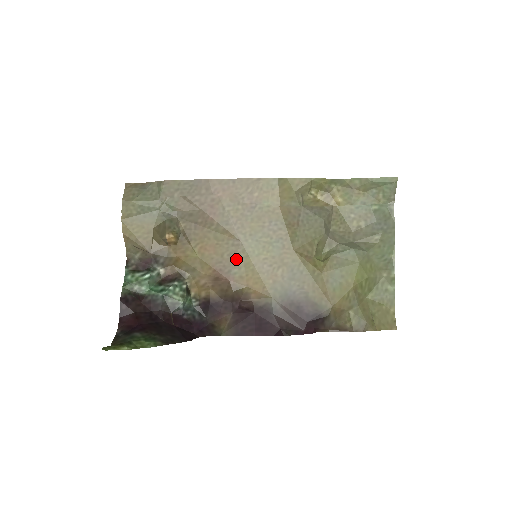
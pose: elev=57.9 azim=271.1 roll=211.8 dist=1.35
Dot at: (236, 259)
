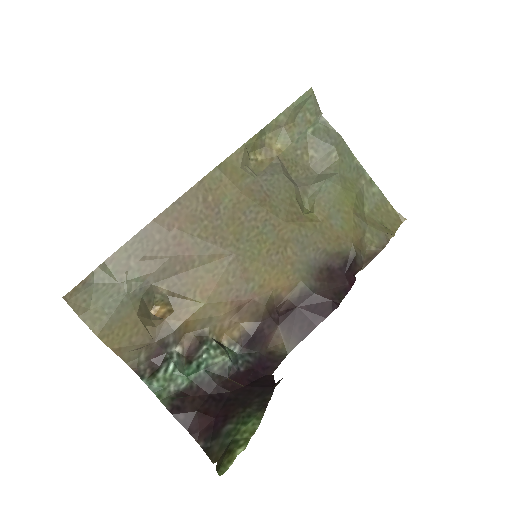
Dot at: (243, 274)
